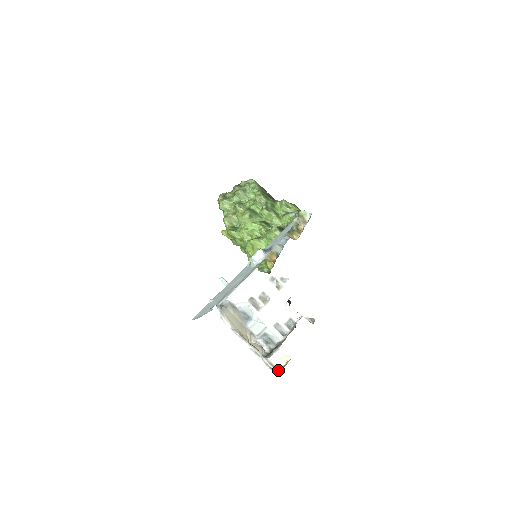
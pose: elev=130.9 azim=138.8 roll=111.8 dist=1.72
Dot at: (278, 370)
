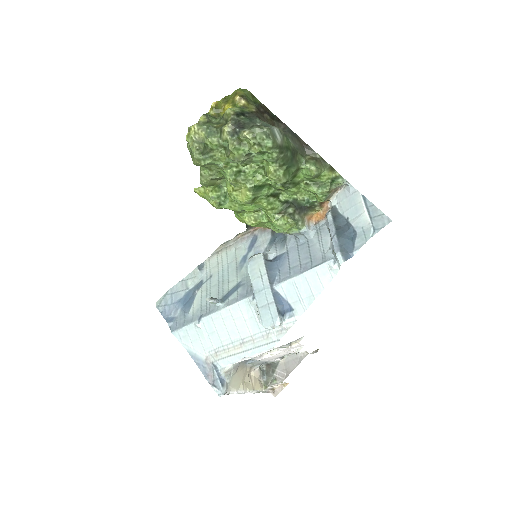
Dot at: (275, 391)
